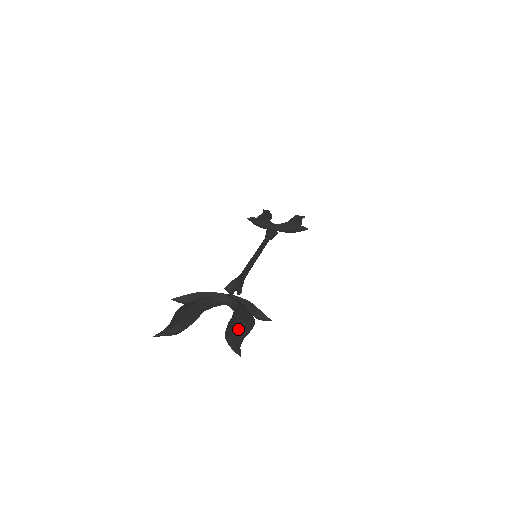
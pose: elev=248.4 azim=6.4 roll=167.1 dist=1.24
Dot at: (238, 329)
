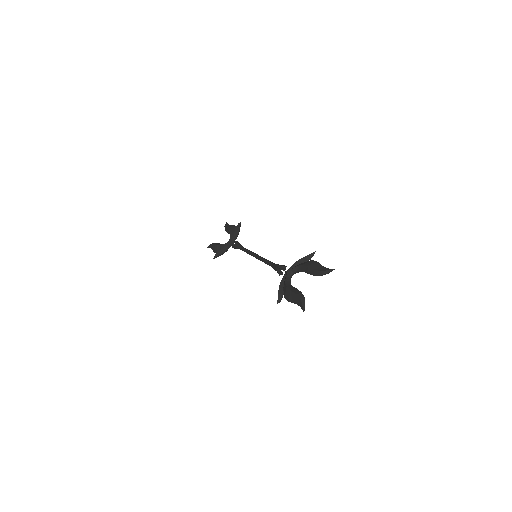
Dot at: (316, 268)
